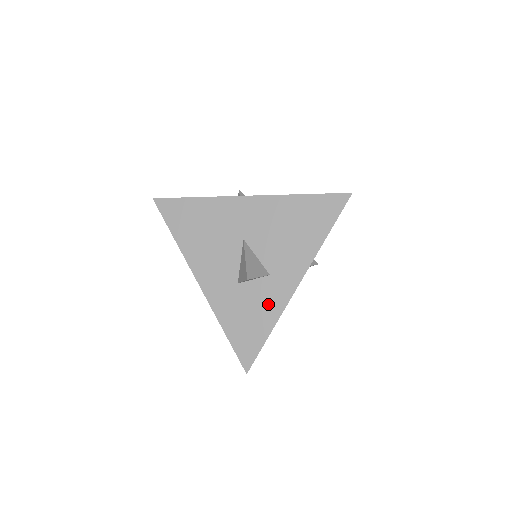
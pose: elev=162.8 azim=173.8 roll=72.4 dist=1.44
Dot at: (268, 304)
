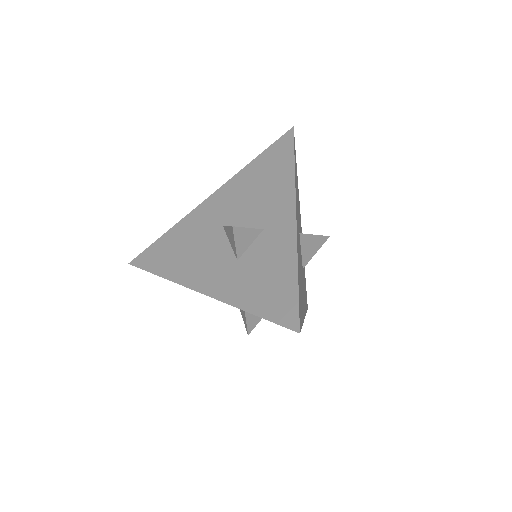
Dot at: (278, 252)
